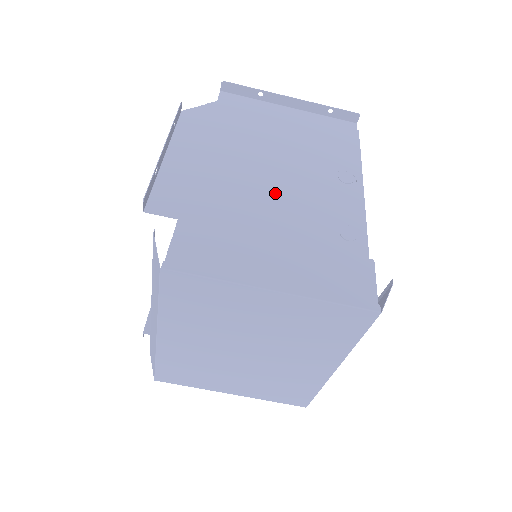
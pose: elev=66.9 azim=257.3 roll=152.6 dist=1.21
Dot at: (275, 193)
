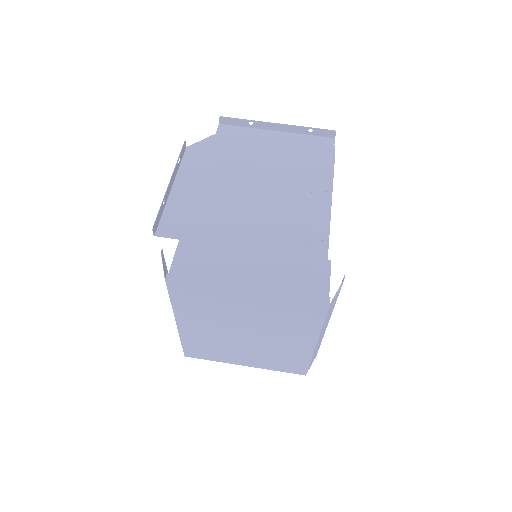
Dot at: (256, 211)
